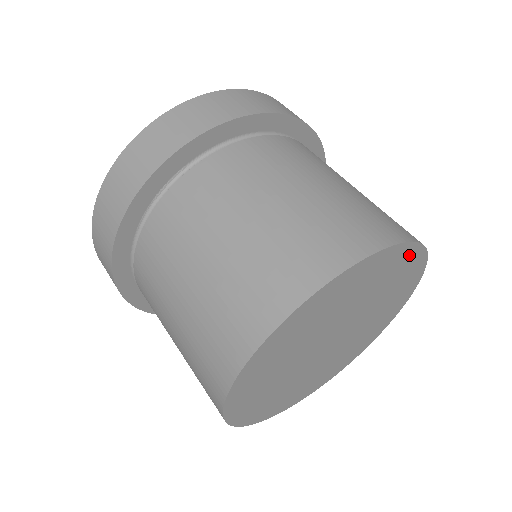
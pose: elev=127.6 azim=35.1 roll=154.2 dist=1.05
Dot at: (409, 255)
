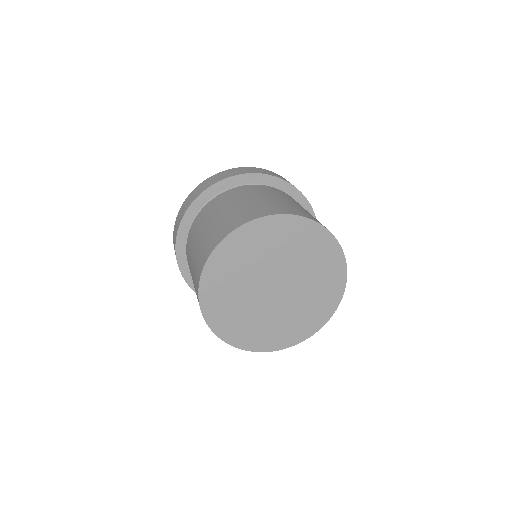
Dot at: (322, 237)
